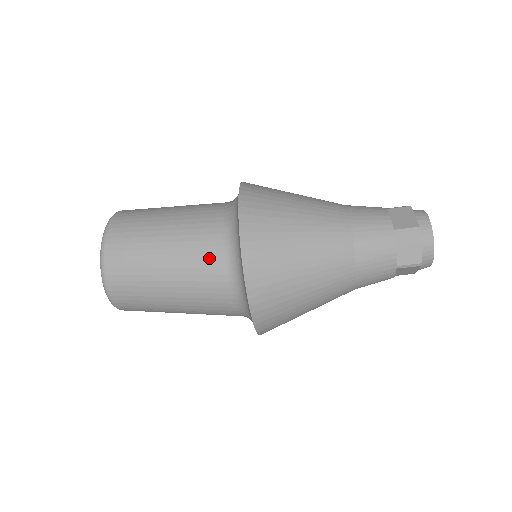
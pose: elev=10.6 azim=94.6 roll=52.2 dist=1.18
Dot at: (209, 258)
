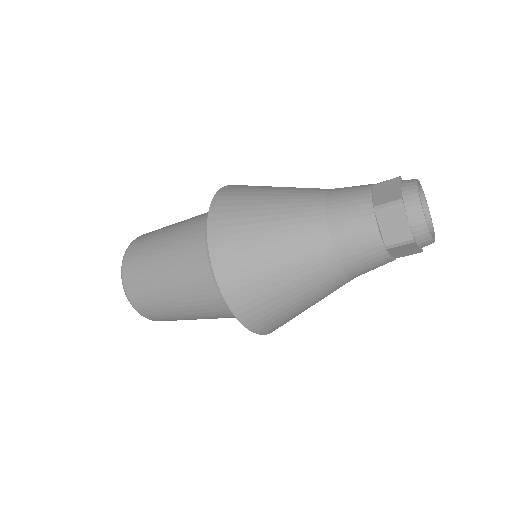
Dot at: (202, 216)
